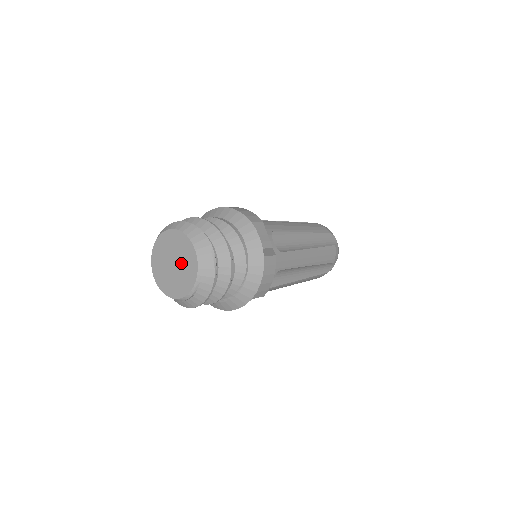
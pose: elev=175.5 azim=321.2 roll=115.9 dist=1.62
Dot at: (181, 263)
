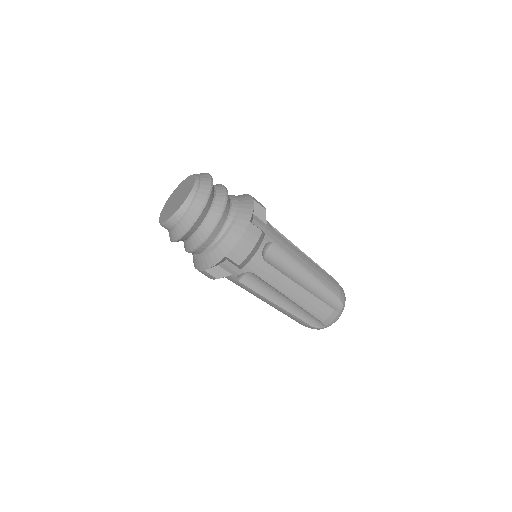
Dot at: (181, 191)
